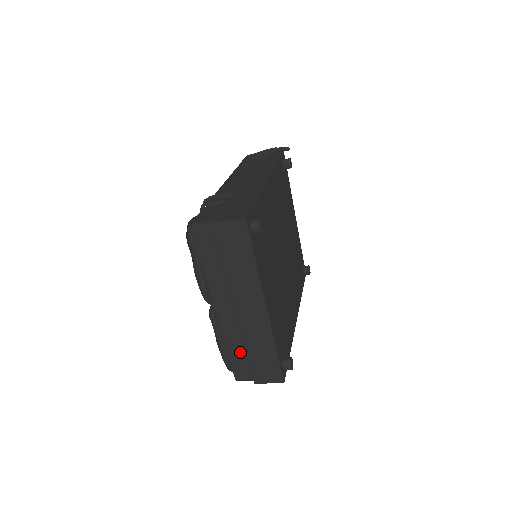
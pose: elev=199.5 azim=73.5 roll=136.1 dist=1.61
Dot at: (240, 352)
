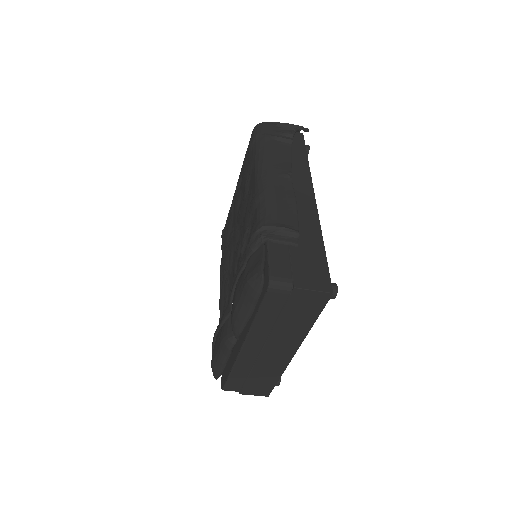
Dot at: (243, 375)
